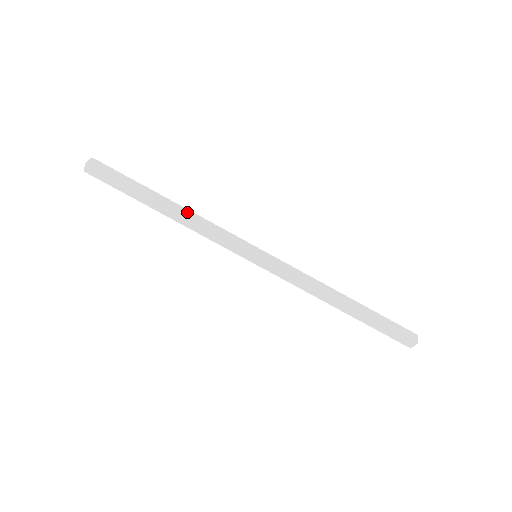
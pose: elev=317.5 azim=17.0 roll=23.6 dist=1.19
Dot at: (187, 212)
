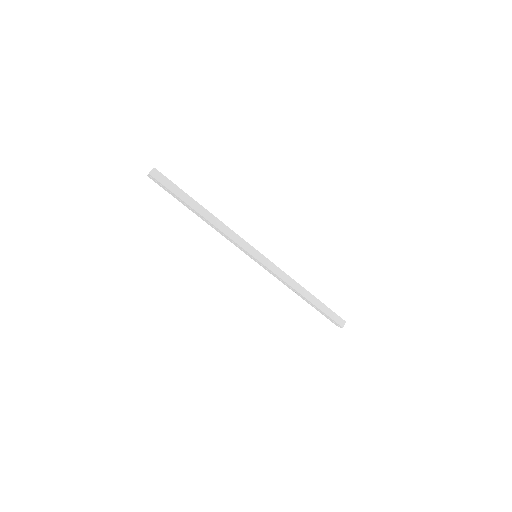
Dot at: (216, 220)
